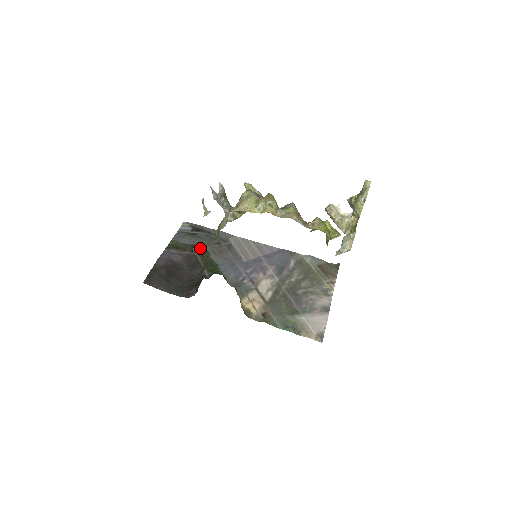
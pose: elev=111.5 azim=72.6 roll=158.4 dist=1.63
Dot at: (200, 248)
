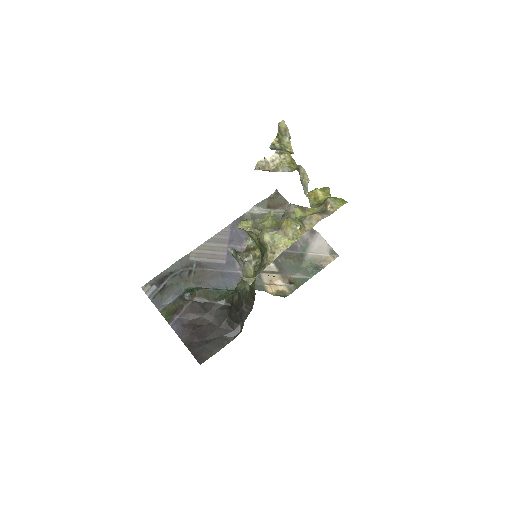
Dot at: (191, 293)
